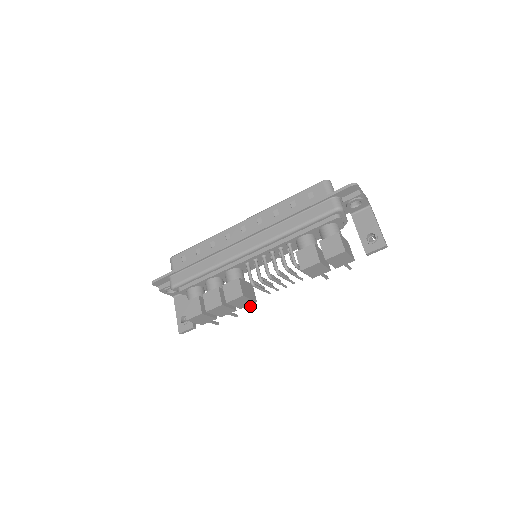
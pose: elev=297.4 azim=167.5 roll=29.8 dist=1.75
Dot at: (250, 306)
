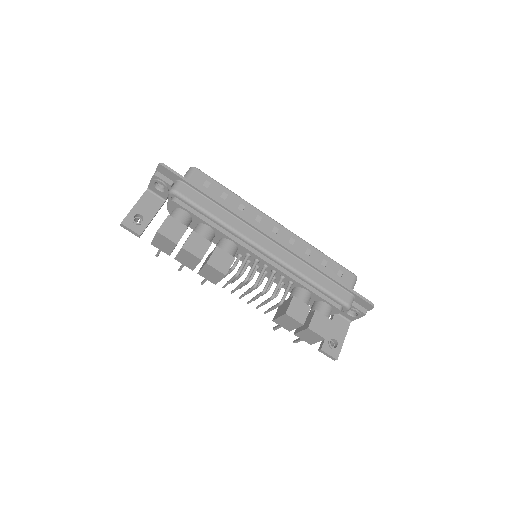
Dot at: (205, 280)
